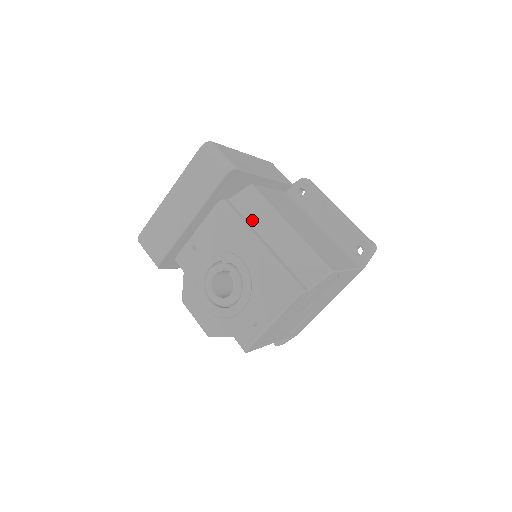
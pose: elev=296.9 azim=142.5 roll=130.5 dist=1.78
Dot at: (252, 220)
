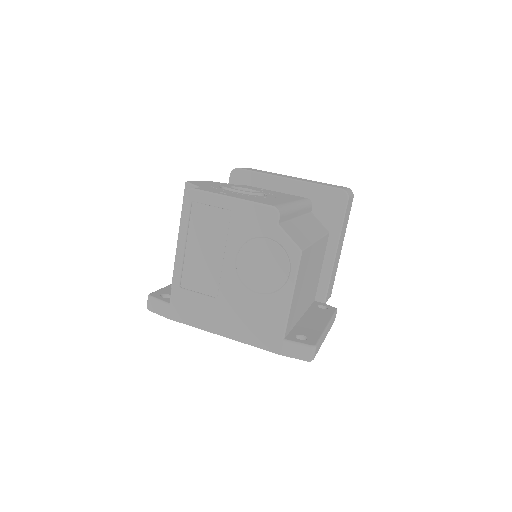
Dot at: (307, 218)
